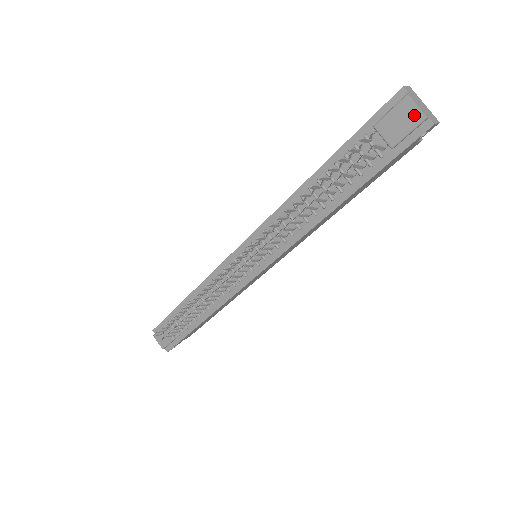
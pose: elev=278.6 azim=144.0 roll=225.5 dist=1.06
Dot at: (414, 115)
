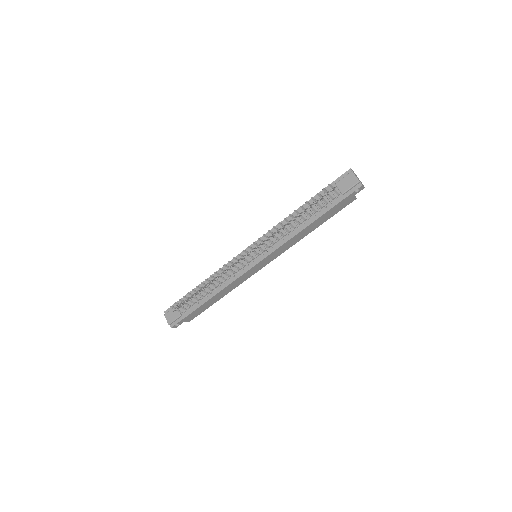
Dot at: (354, 180)
